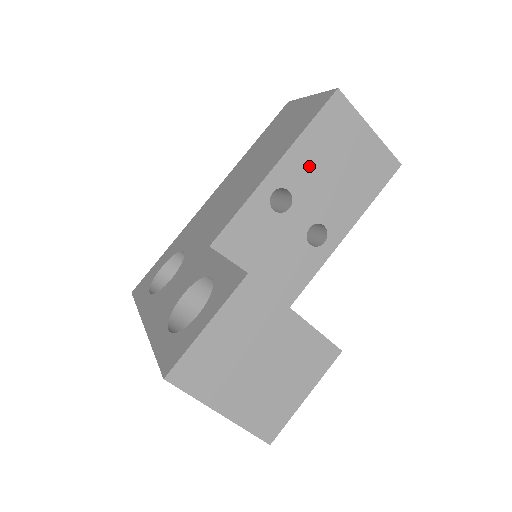
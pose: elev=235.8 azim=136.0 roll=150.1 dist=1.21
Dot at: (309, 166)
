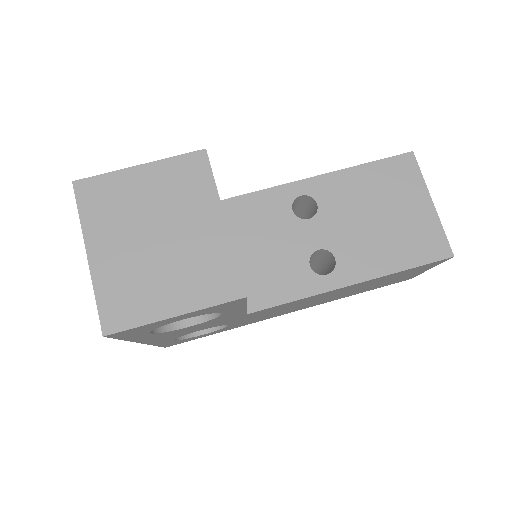
Dot at: (349, 196)
